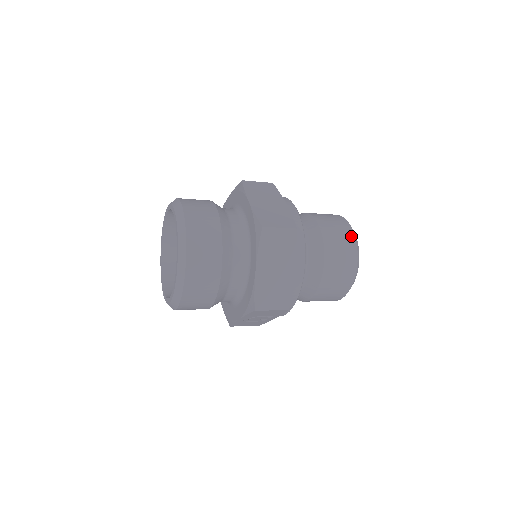
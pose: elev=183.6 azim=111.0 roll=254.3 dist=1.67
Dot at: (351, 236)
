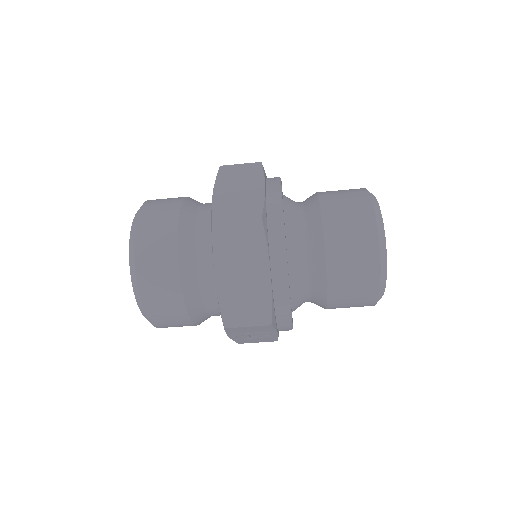
Dot at: (369, 215)
